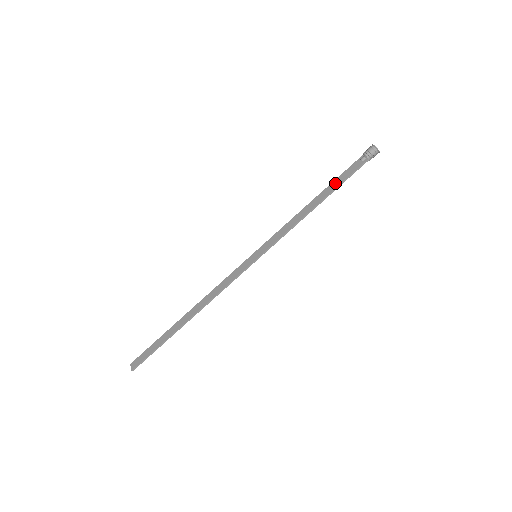
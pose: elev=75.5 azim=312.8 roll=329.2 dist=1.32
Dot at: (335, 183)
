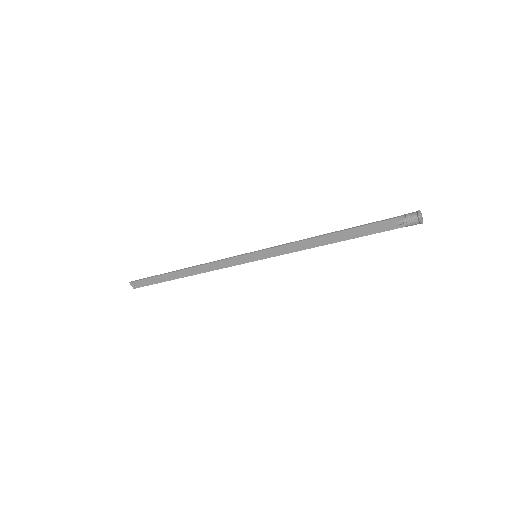
Dot at: (359, 232)
